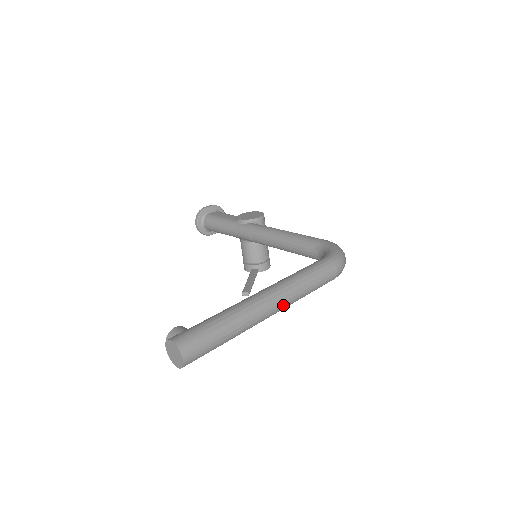
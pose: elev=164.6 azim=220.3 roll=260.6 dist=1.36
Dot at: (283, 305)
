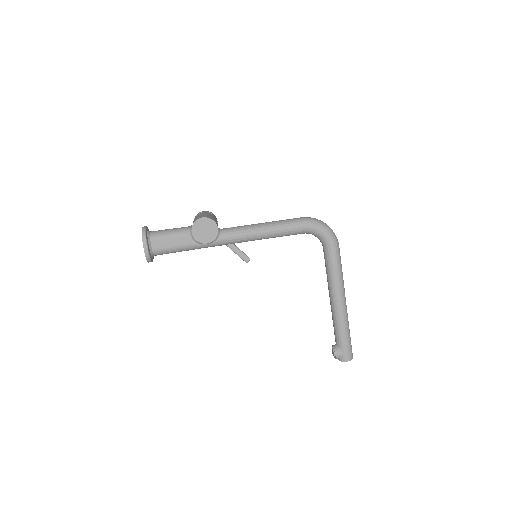
Dot at: occluded
